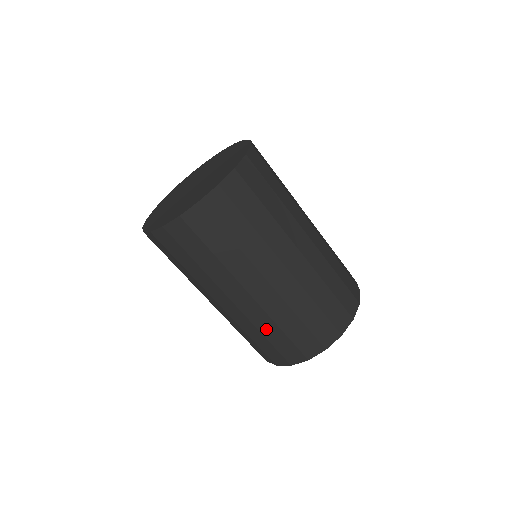
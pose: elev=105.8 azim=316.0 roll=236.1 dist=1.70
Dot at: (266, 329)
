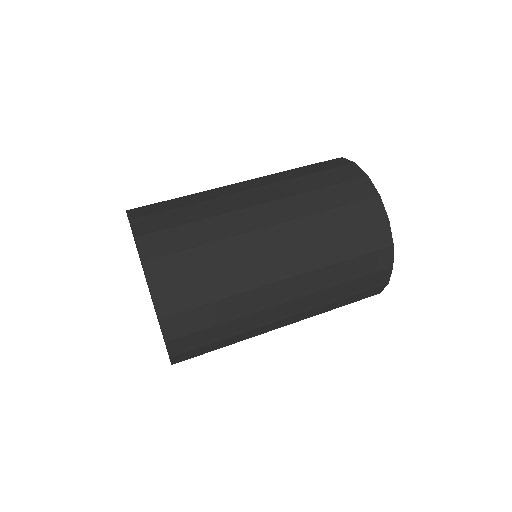
Dot at: (329, 308)
